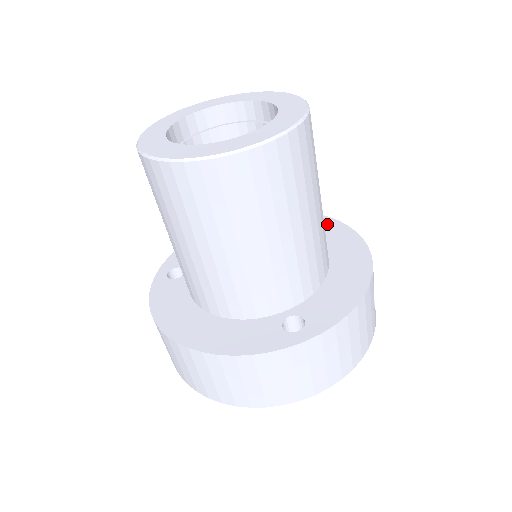
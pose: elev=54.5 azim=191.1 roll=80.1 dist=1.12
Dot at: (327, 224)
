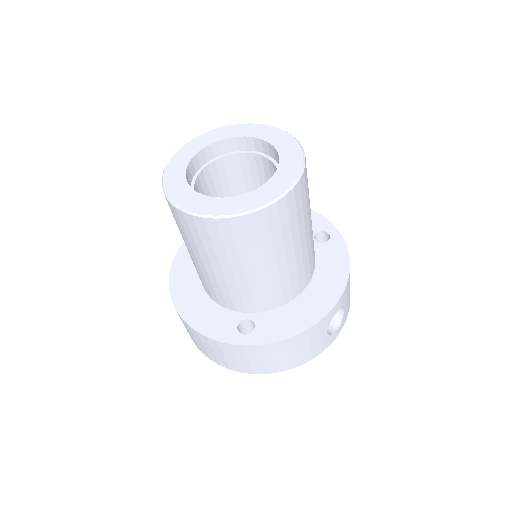
Dot at: (335, 245)
